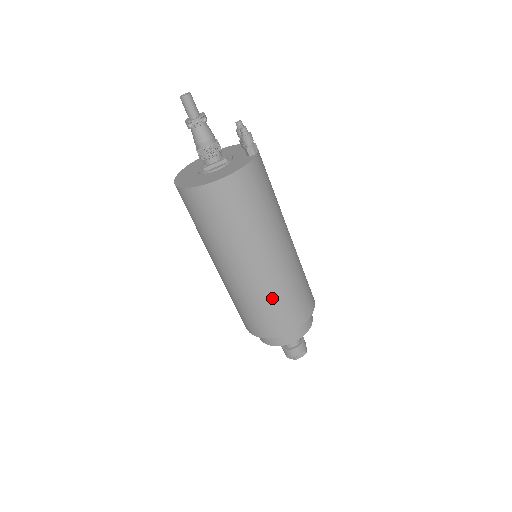
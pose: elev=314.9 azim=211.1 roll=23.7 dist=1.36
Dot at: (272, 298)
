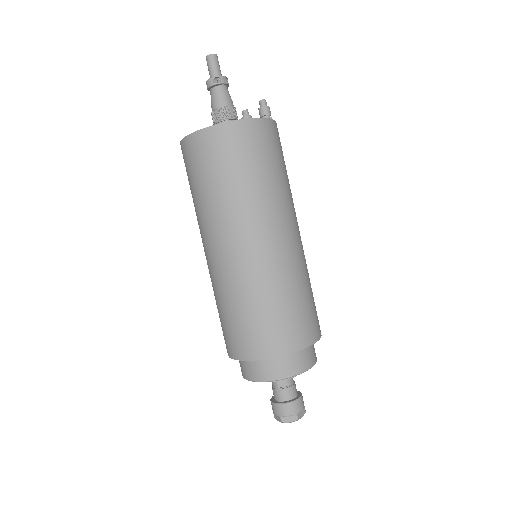
Dot at: (294, 286)
